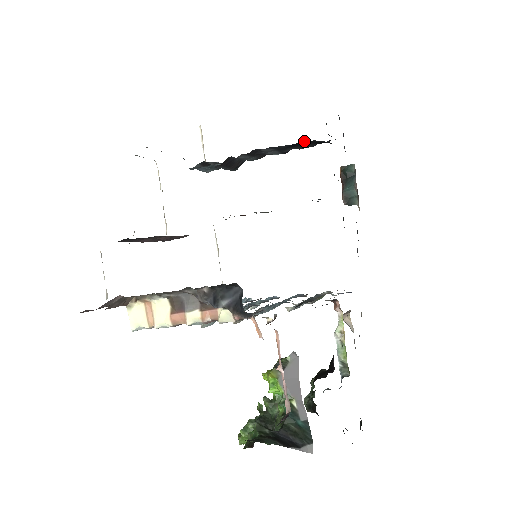
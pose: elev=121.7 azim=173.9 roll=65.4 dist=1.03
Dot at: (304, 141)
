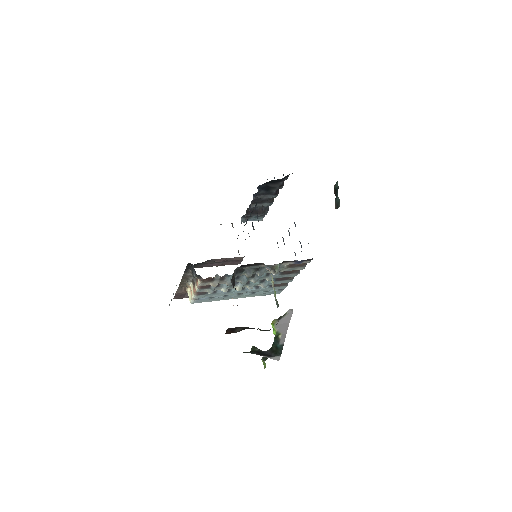
Dot at: (264, 185)
